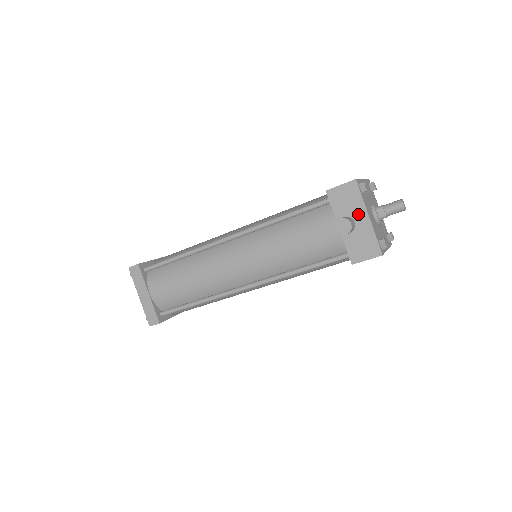
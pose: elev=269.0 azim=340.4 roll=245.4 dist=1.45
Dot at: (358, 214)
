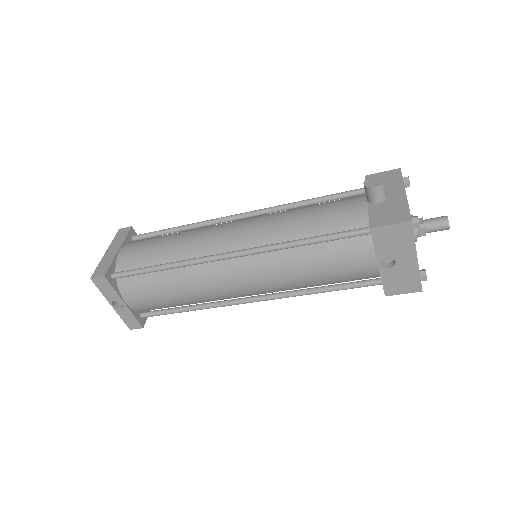
Dot at: (394, 190)
